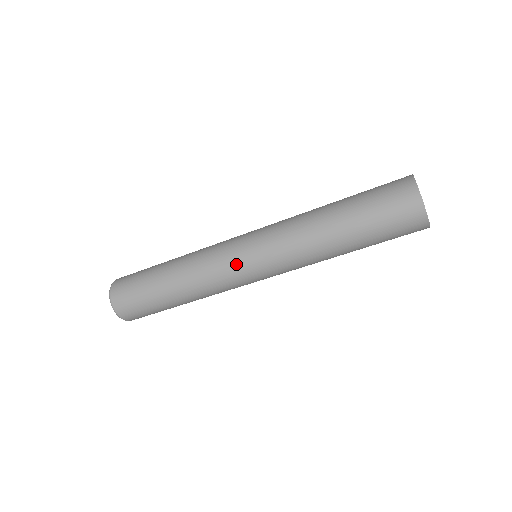
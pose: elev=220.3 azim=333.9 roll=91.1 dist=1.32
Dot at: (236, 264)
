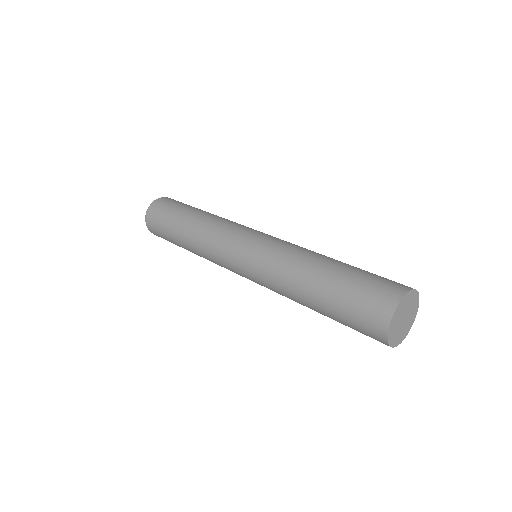
Dot at: (237, 238)
